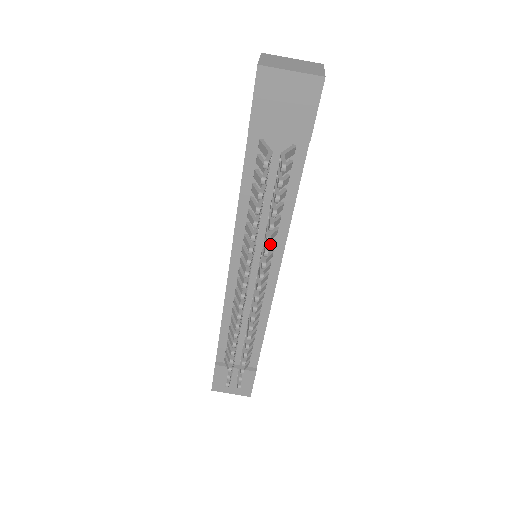
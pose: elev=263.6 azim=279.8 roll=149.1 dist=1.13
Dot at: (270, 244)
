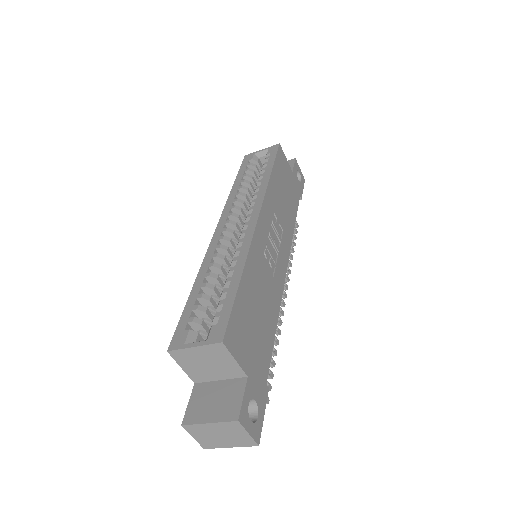
Dot at: occluded
